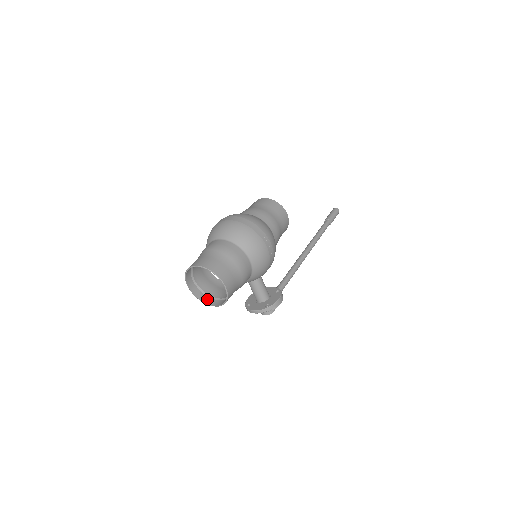
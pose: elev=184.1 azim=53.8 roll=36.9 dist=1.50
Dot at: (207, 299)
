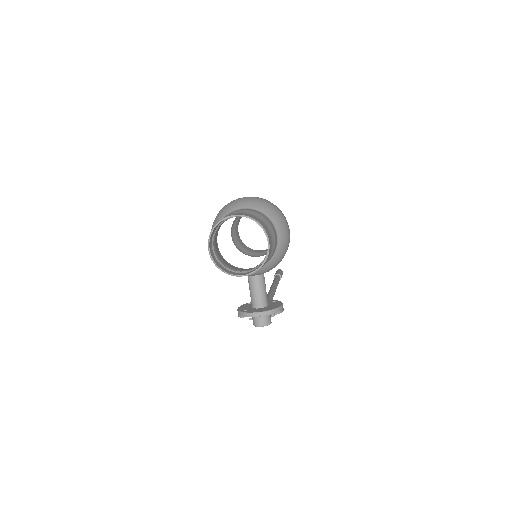
Dot at: (227, 270)
